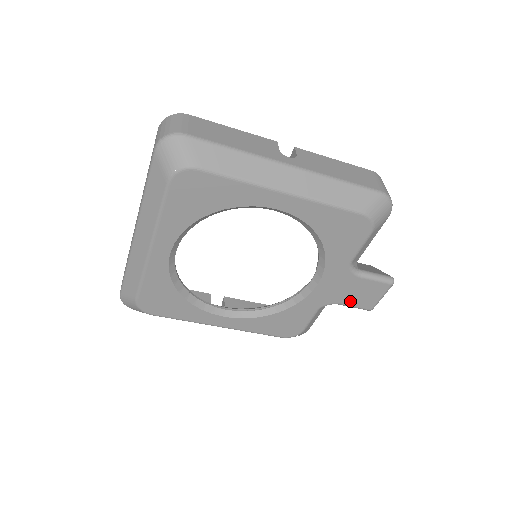
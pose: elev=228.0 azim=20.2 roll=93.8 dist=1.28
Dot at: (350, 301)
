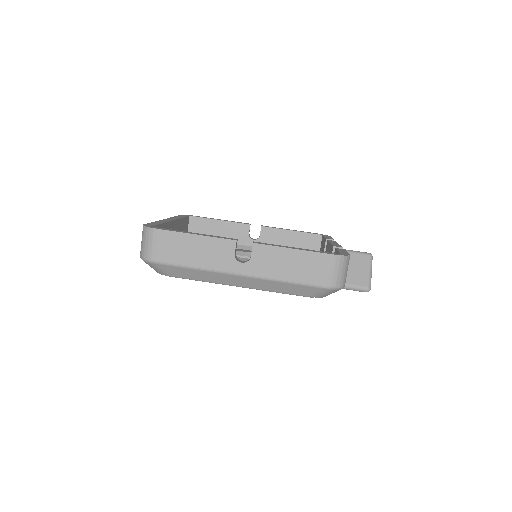
Dot at: occluded
